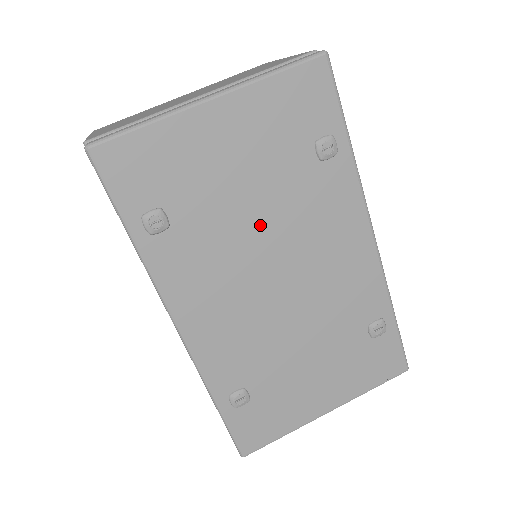
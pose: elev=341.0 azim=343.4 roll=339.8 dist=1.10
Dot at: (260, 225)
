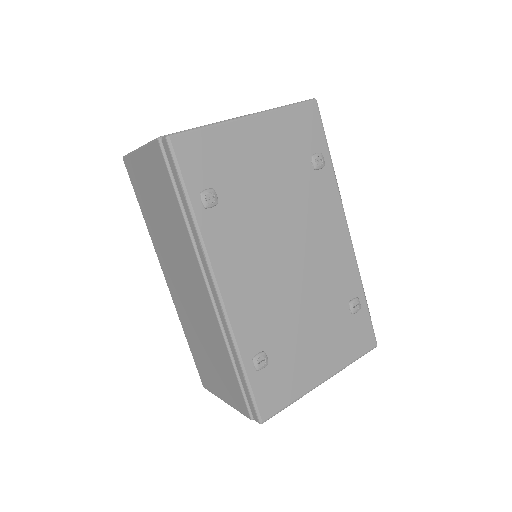
Dot at: (277, 211)
